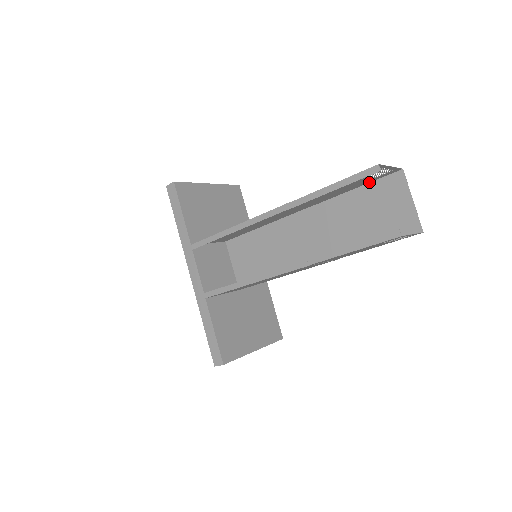
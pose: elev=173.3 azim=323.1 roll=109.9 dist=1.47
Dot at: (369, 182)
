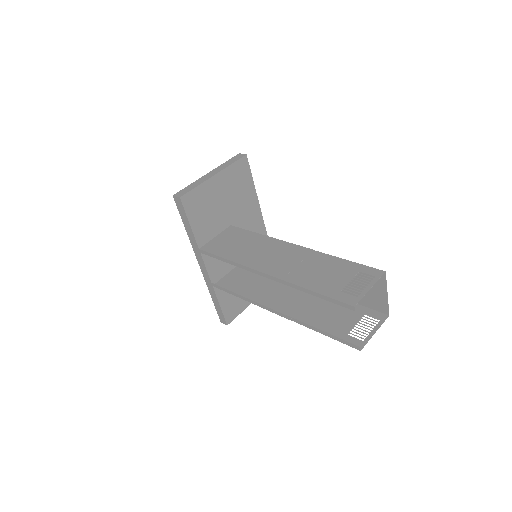
Dot at: (356, 263)
